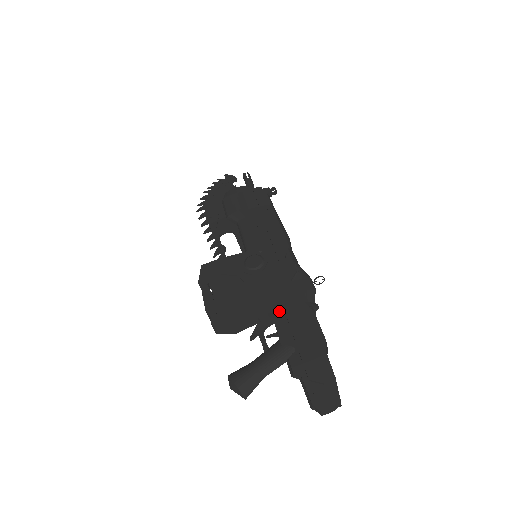
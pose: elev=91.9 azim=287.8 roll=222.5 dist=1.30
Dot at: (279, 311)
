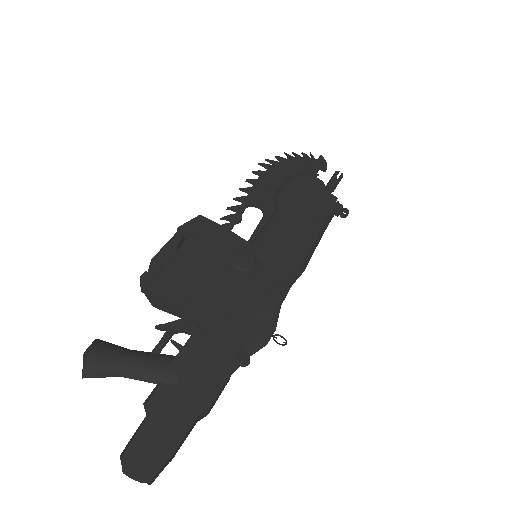
Dot at: (208, 330)
